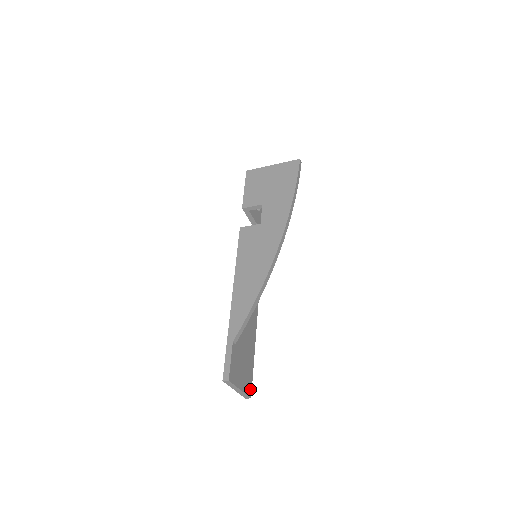
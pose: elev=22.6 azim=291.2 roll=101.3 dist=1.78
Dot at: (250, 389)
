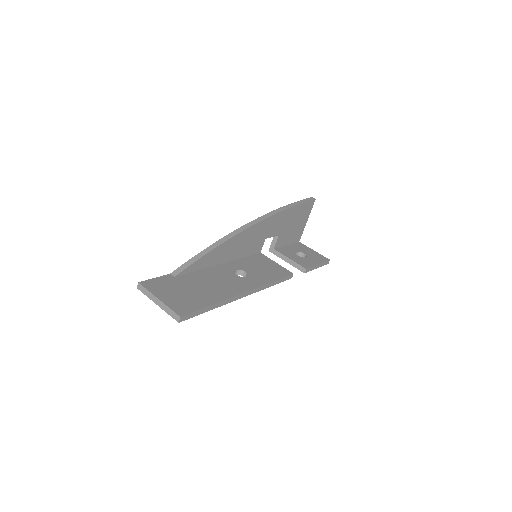
Dot at: (184, 312)
